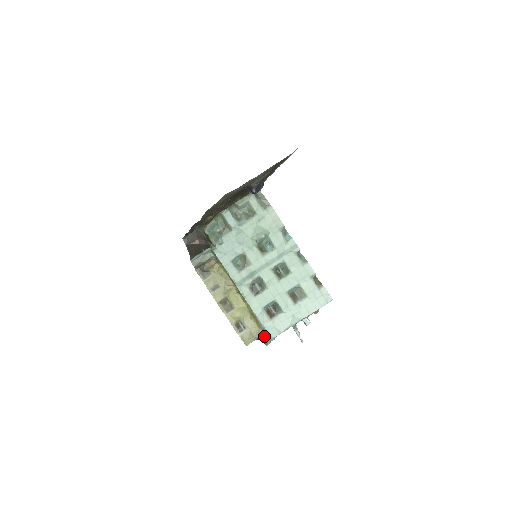
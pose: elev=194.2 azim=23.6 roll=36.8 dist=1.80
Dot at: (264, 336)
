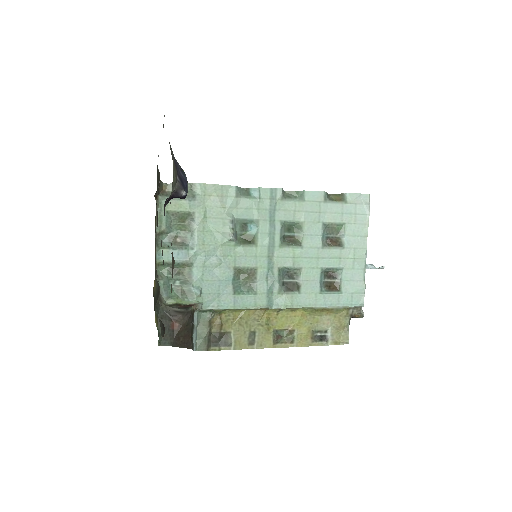
Dot at: (352, 313)
